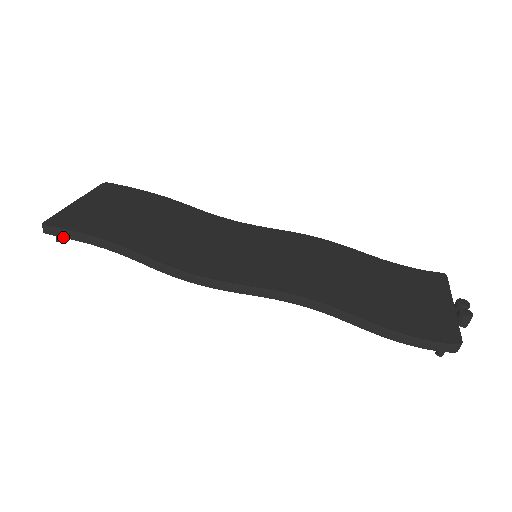
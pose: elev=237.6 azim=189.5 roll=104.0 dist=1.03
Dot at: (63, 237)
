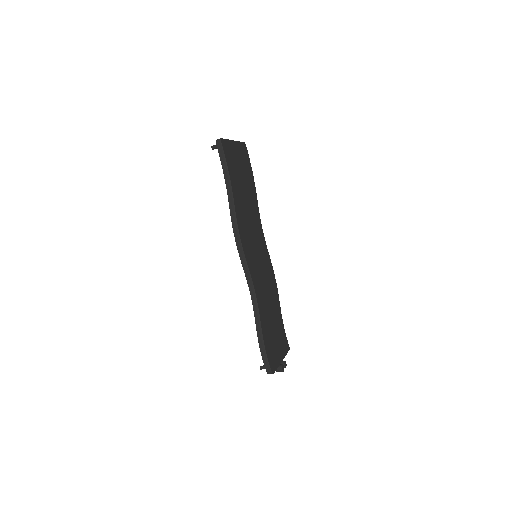
Dot at: (219, 153)
